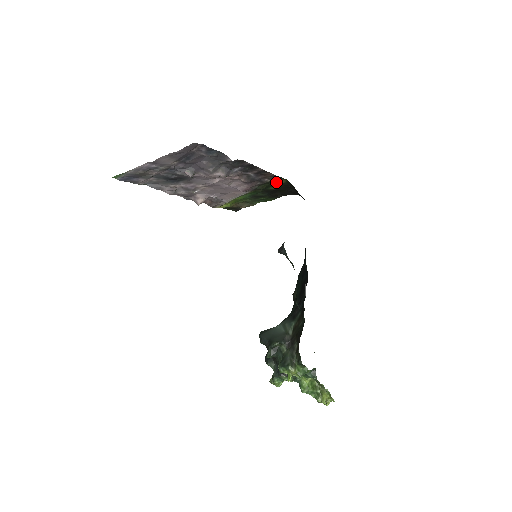
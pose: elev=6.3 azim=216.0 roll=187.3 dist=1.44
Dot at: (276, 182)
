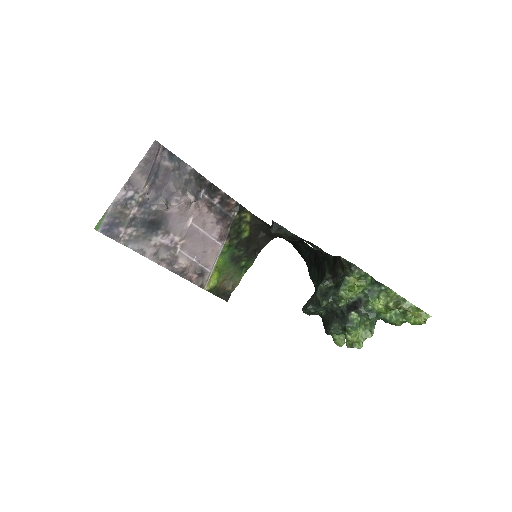
Dot at: (243, 221)
